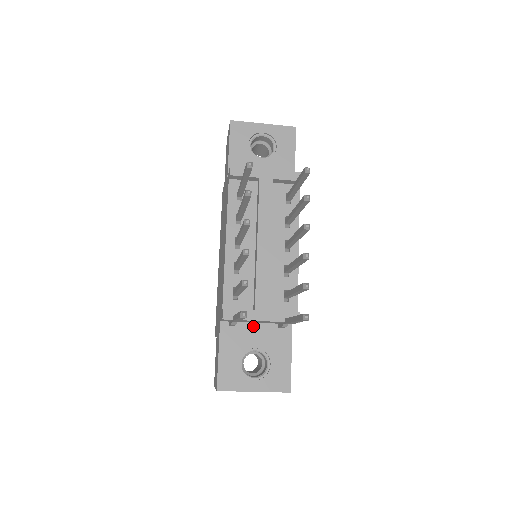
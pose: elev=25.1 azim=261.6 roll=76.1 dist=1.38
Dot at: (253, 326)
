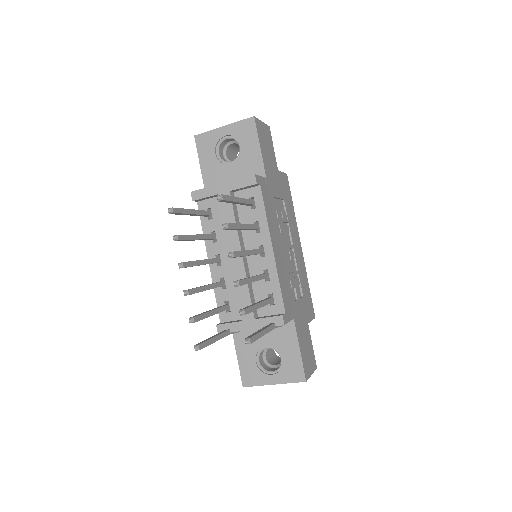
Dot at: occluded
